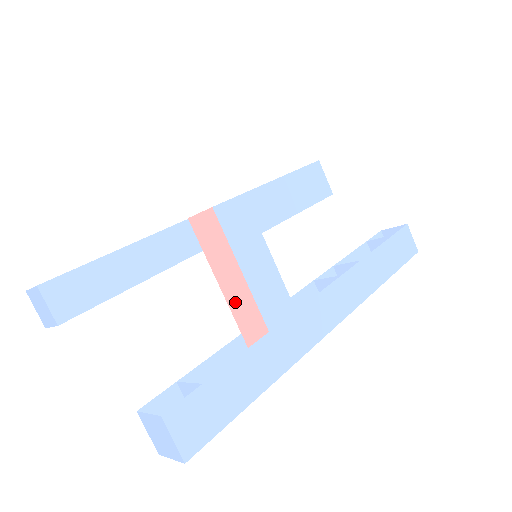
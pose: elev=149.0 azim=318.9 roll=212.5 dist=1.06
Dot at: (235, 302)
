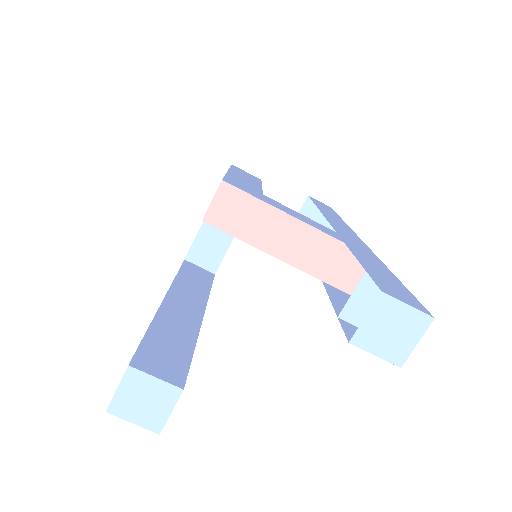
Dot at: (297, 253)
